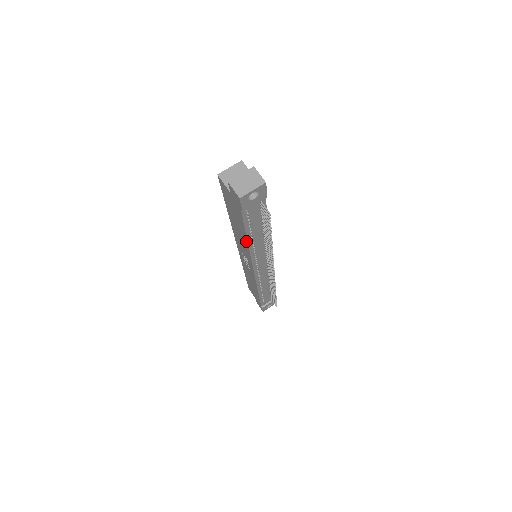
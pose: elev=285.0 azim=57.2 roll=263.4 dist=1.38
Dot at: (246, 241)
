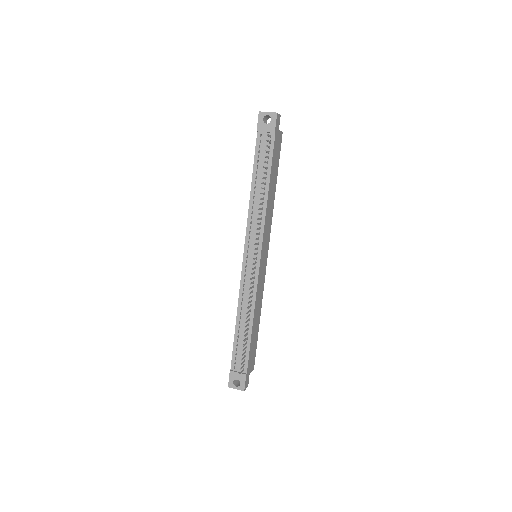
Dot at: (251, 188)
